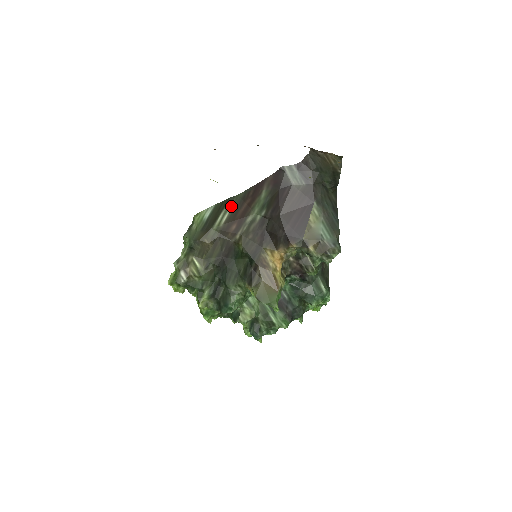
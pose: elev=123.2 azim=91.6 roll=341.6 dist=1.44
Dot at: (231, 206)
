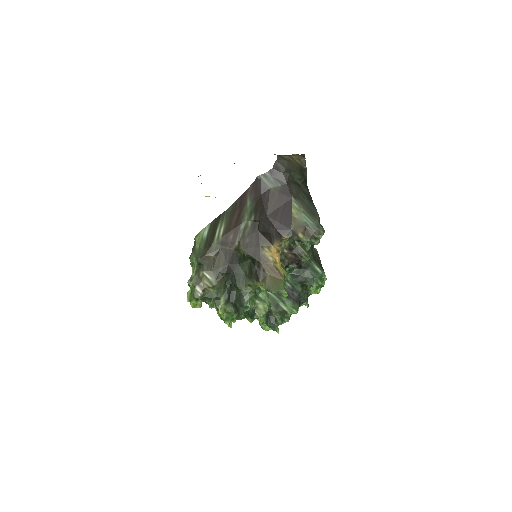
Dot at: (224, 220)
